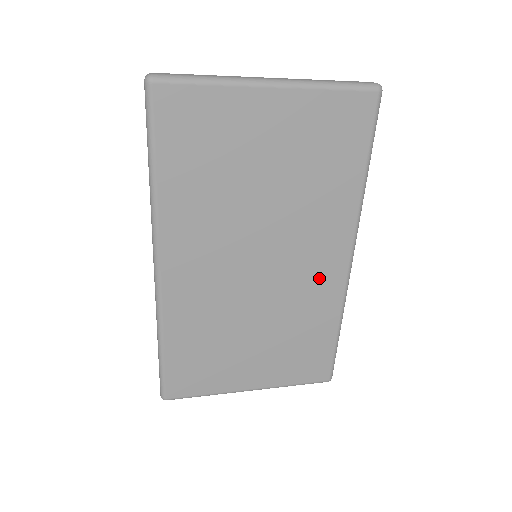
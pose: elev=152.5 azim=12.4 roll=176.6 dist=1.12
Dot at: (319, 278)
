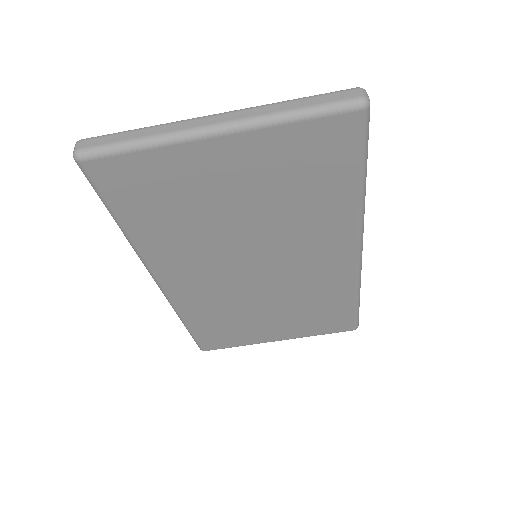
Dot at: (325, 271)
